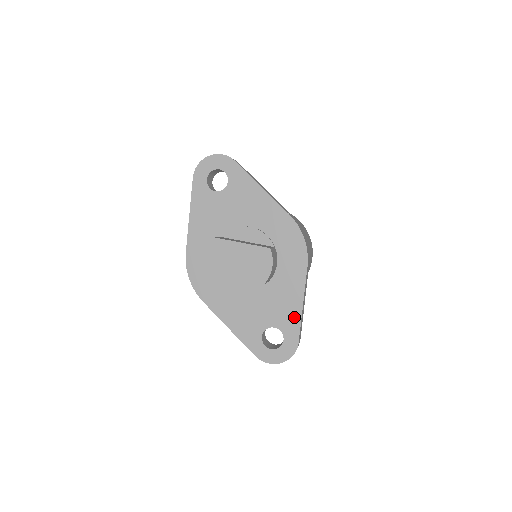
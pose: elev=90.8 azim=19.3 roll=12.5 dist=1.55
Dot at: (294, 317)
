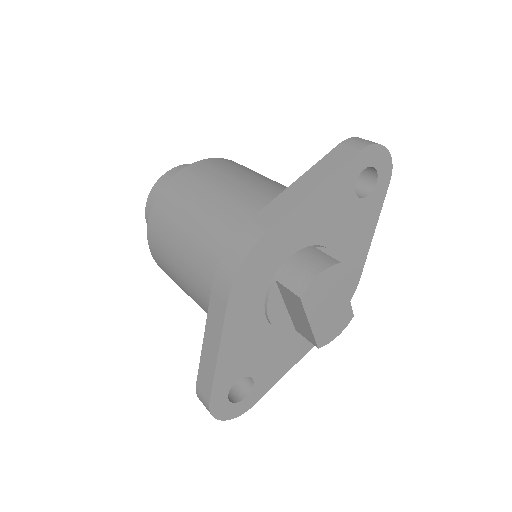
Dot at: (275, 378)
